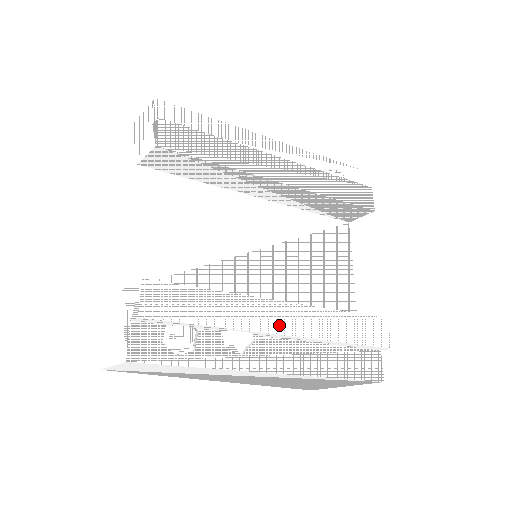
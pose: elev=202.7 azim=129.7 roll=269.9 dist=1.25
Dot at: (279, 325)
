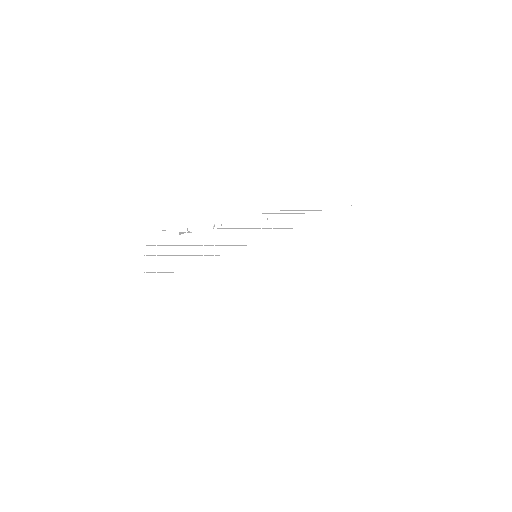
Dot at: occluded
